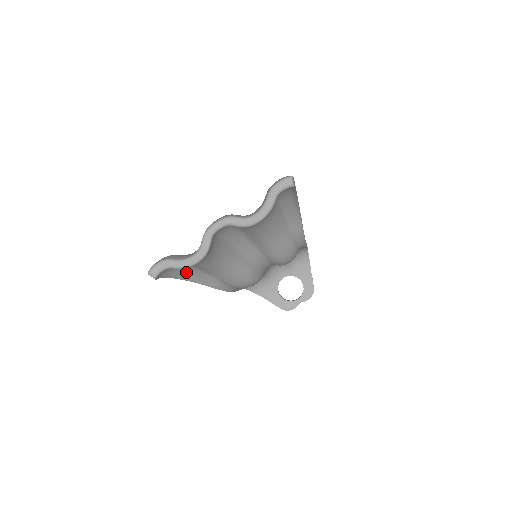
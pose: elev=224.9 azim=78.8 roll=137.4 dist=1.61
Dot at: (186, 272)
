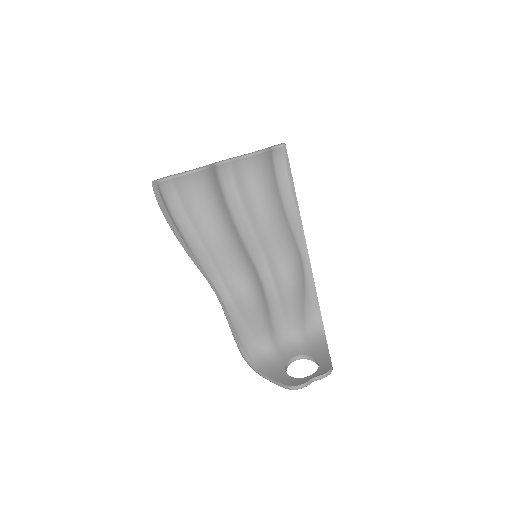
Dot at: (183, 229)
